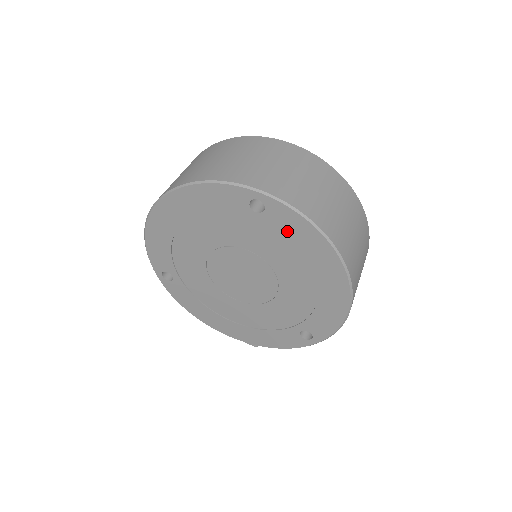
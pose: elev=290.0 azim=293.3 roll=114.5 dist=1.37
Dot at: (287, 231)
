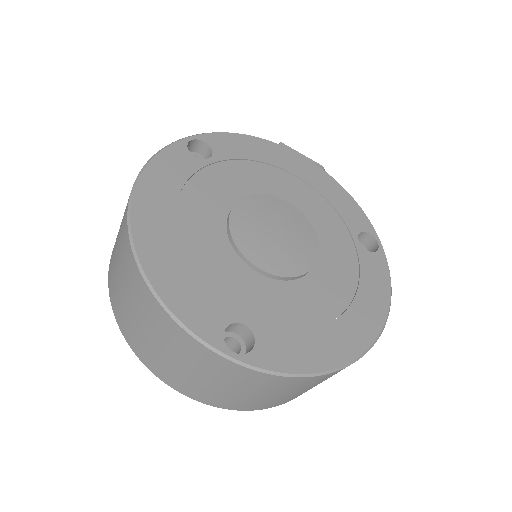
Dot at: occluded
